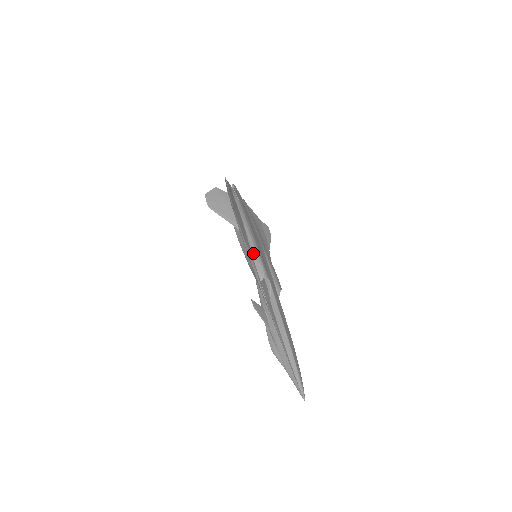
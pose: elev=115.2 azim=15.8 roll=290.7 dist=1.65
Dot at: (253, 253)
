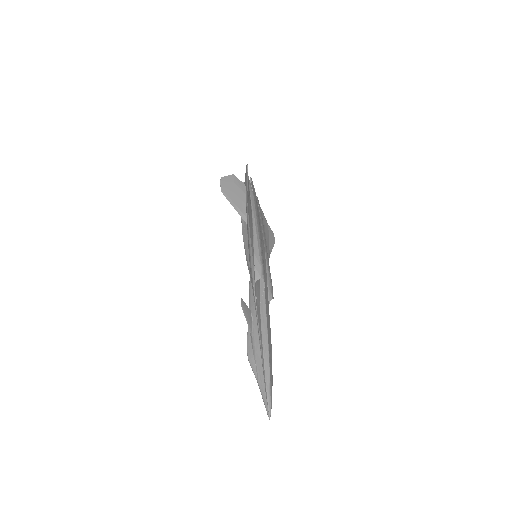
Dot at: (255, 250)
